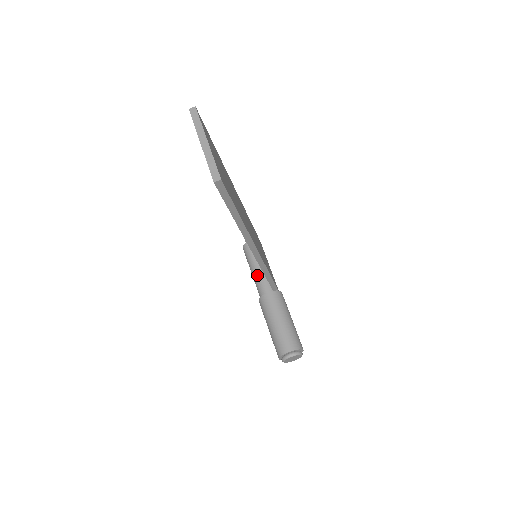
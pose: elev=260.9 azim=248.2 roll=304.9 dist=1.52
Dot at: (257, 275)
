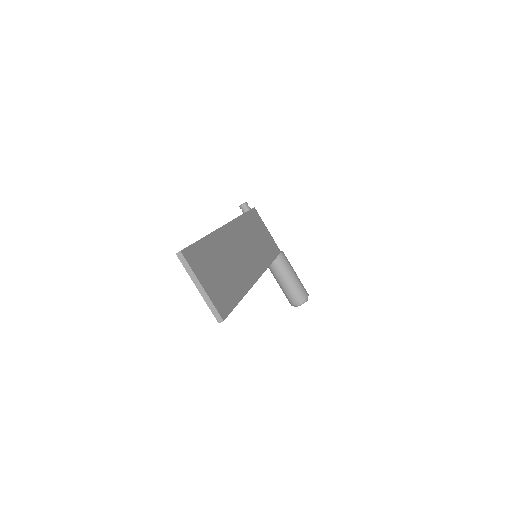
Dot at: occluded
